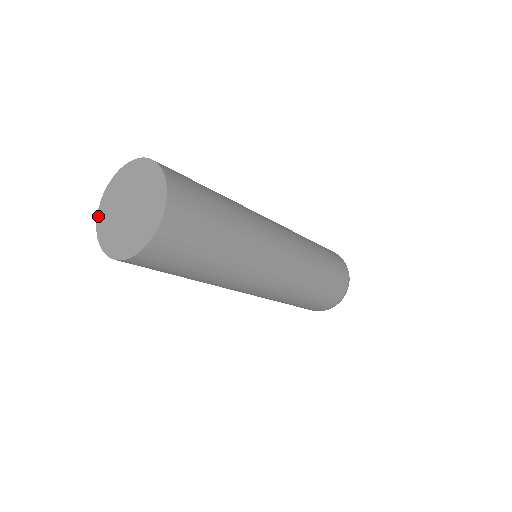
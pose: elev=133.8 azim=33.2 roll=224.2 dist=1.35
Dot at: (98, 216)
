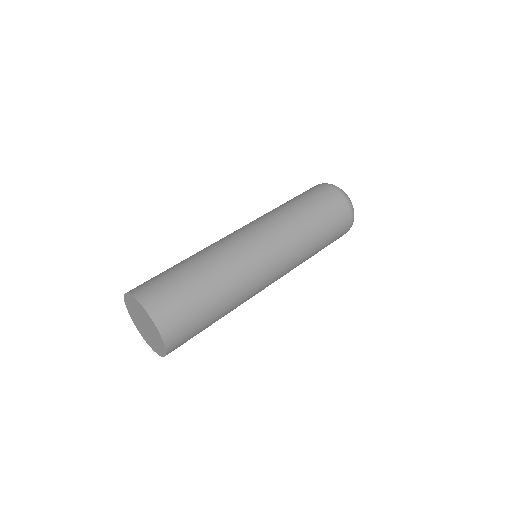
Dot at: (127, 308)
